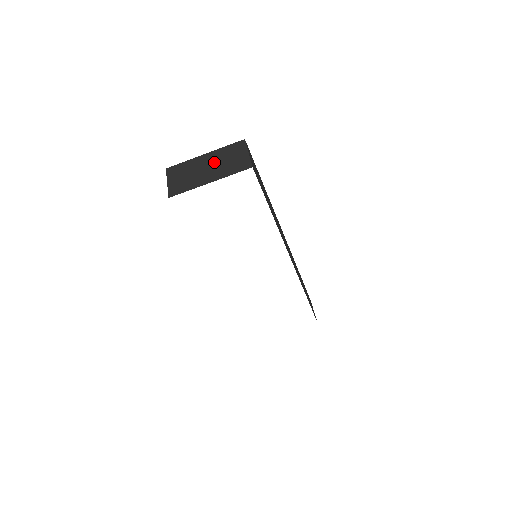
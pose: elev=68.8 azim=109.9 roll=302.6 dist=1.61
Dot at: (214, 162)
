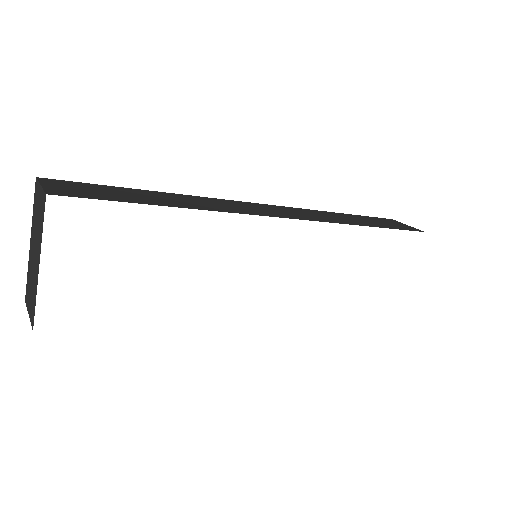
Dot at: (34, 239)
